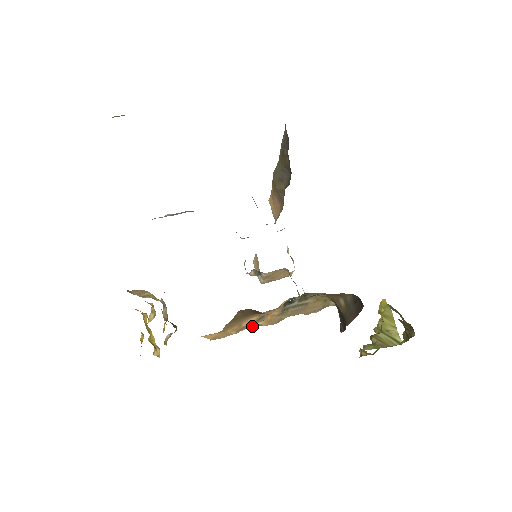
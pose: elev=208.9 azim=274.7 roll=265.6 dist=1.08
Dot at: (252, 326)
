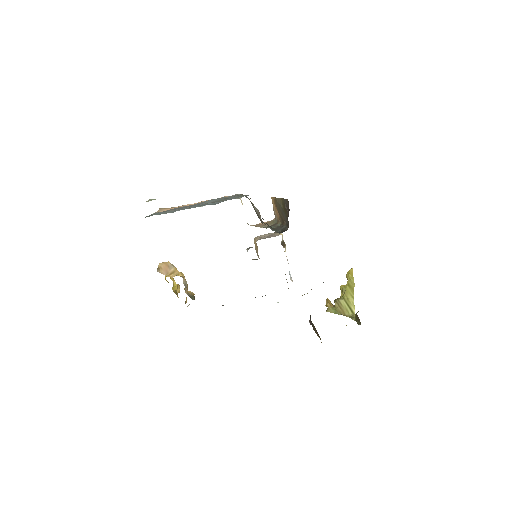
Dot at: occluded
